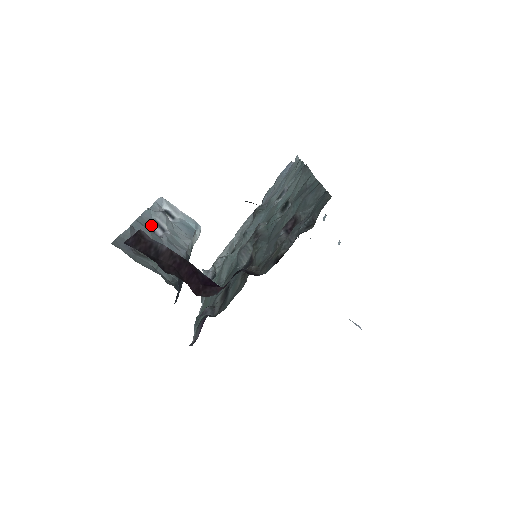
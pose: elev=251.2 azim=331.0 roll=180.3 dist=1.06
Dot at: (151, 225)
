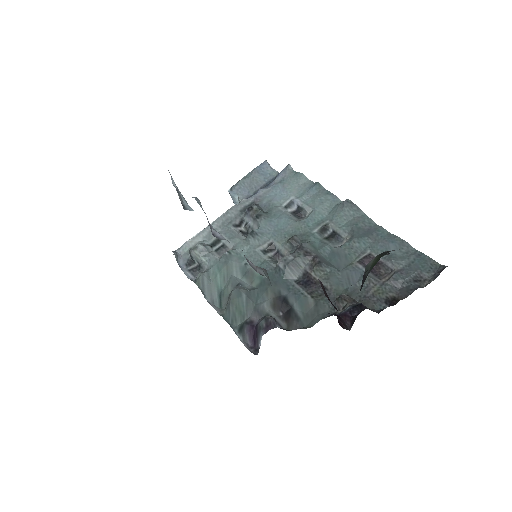
Dot at: occluded
